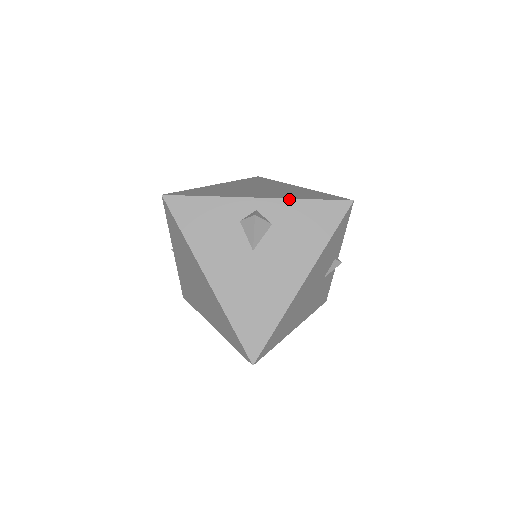
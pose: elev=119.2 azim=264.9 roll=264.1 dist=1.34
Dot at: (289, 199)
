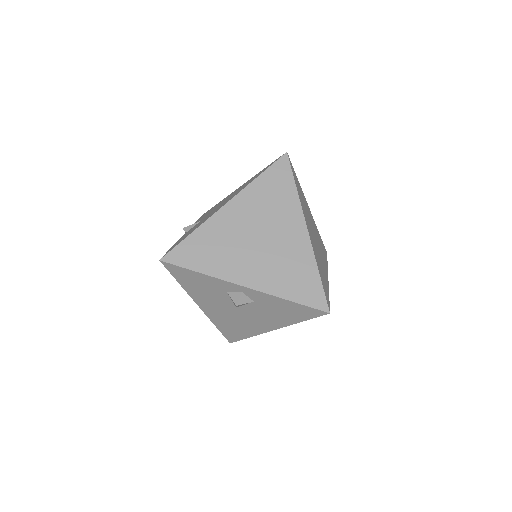
Dot at: (272, 296)
